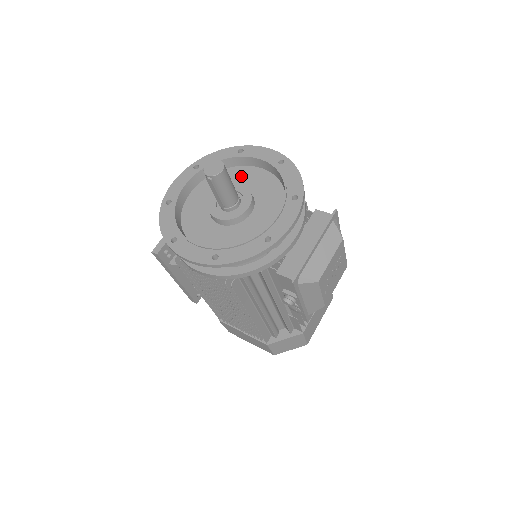
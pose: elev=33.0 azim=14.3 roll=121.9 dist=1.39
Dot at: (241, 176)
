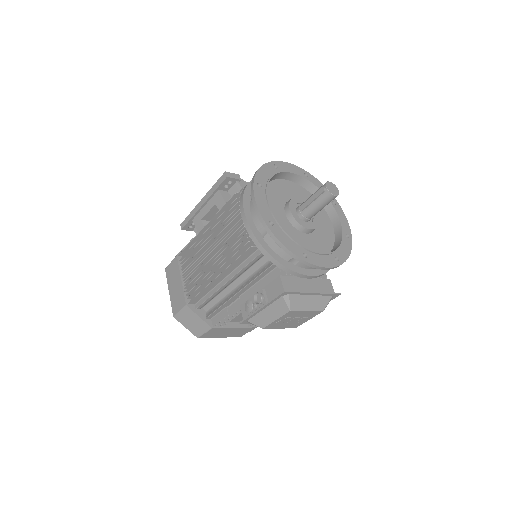
Dot at: (319, 212)
